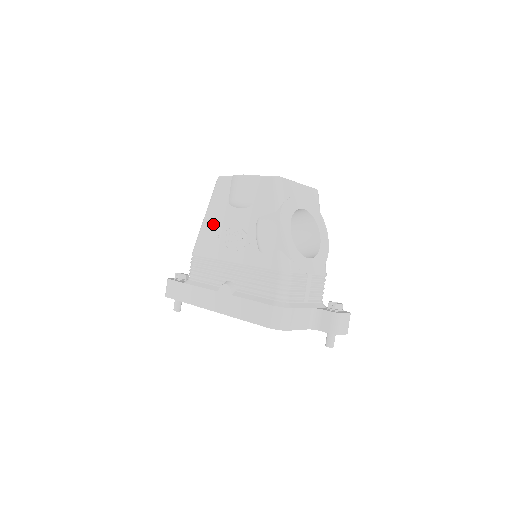
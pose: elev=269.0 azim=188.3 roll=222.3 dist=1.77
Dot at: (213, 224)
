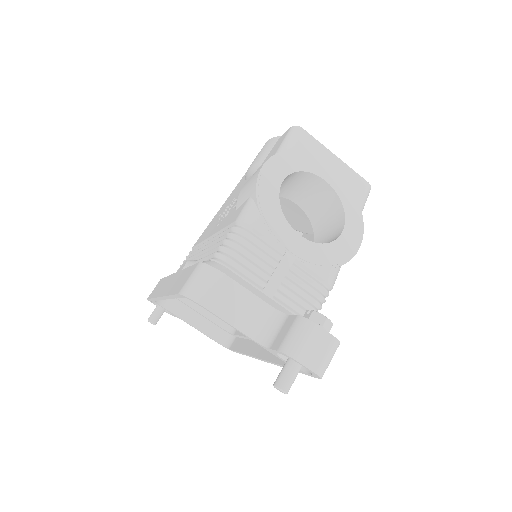
Dot at: (223, 207)
